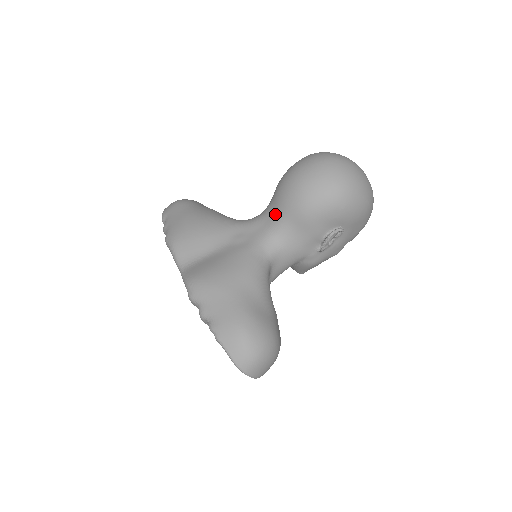
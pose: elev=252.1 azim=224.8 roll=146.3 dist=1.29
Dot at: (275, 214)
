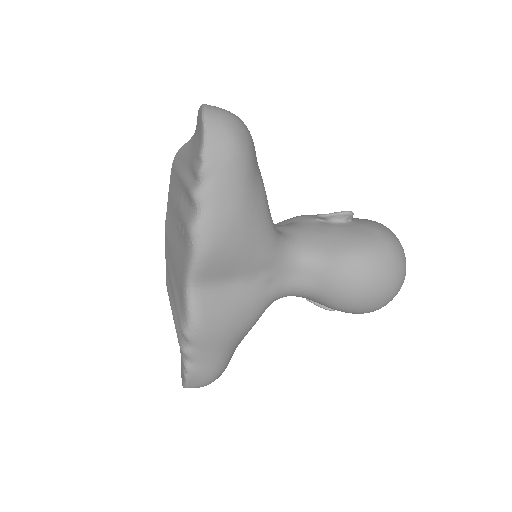
Dot at: (315, 282)
